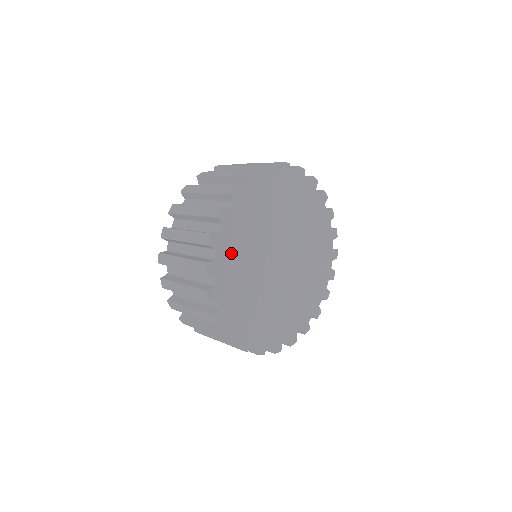
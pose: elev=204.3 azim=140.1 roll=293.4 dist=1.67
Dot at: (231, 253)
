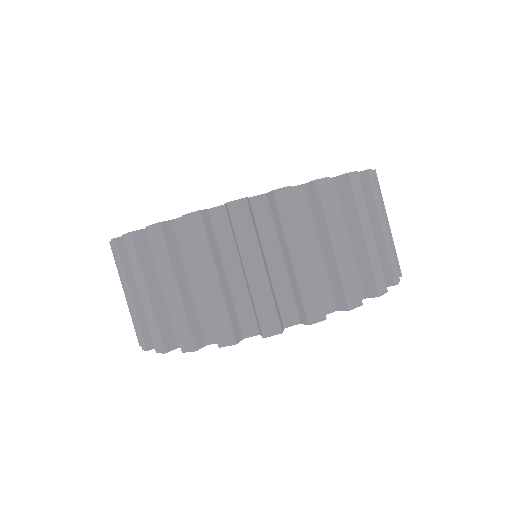
Dot at: occluded
